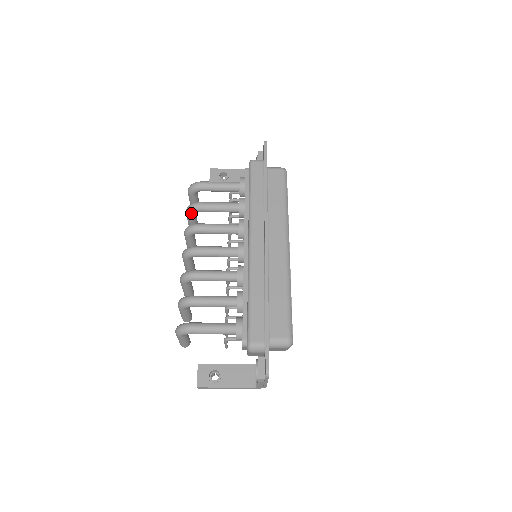
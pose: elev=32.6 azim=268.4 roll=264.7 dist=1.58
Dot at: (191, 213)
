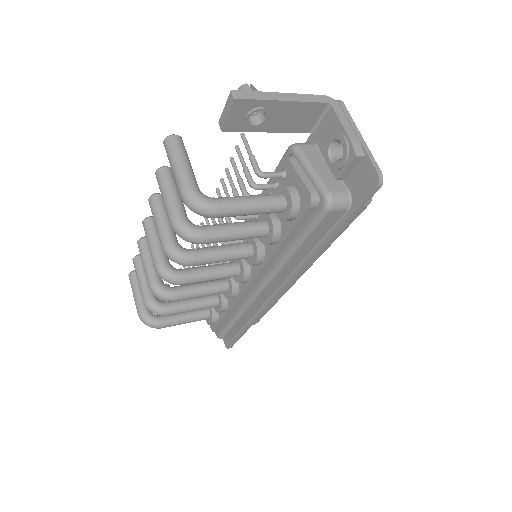
Dot at: occluded
